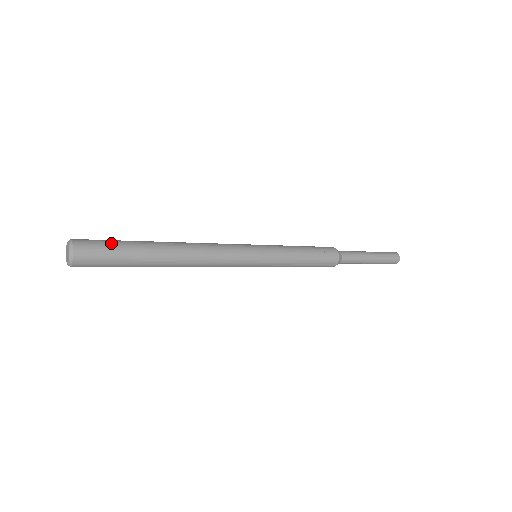
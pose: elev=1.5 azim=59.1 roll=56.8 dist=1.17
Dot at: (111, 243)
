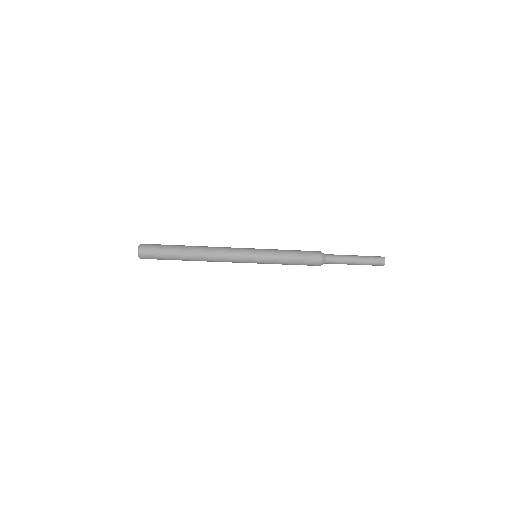
Dot at: (161, 245)
